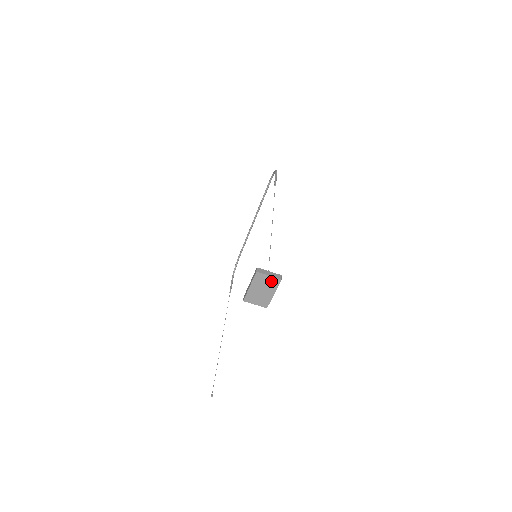
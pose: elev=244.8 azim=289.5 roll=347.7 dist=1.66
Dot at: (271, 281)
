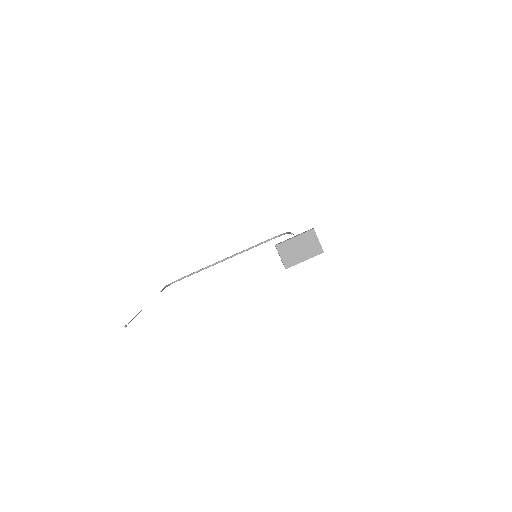
Dot at: (315, 247)
